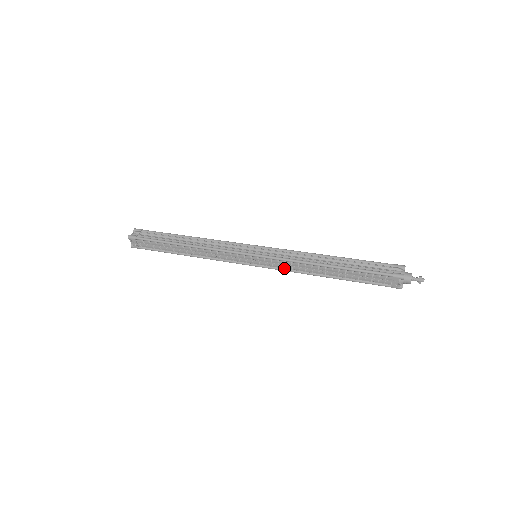
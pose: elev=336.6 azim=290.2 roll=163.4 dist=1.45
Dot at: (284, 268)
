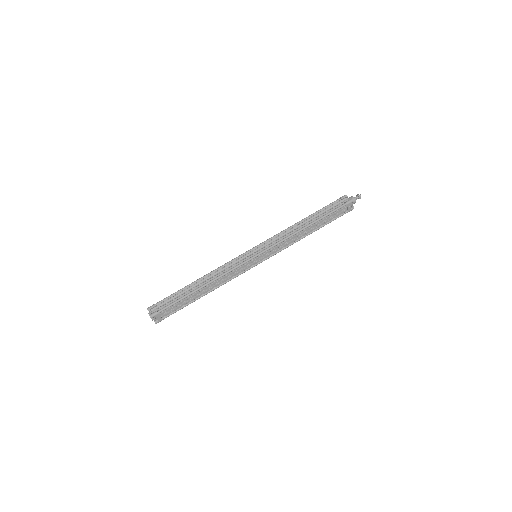
Dot at: (281, 249)
